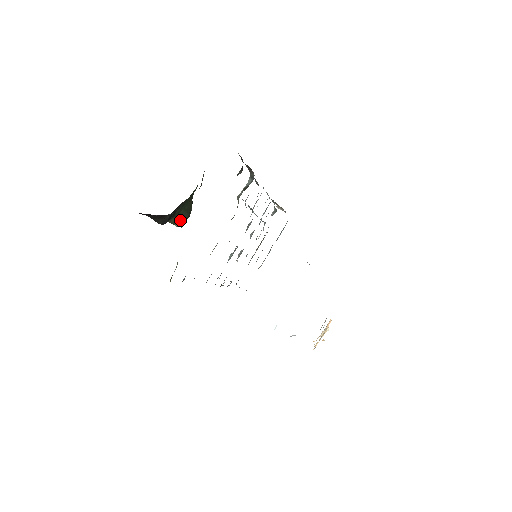
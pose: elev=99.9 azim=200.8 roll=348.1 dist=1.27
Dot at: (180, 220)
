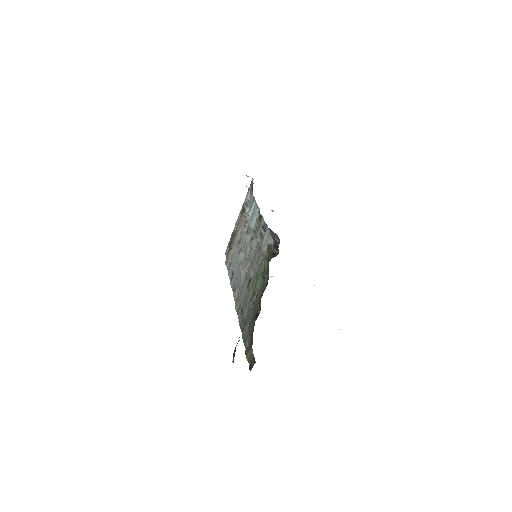
Dot at: occluded
